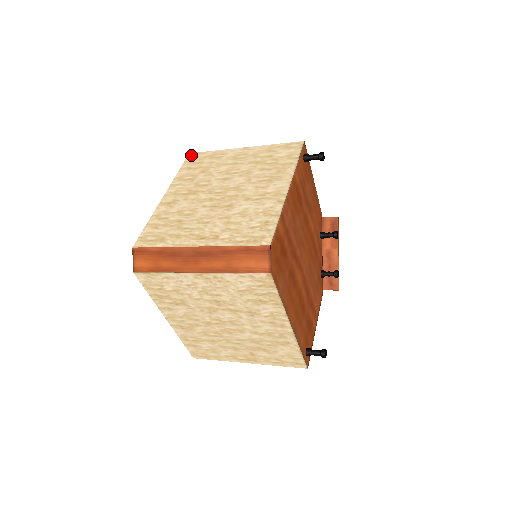
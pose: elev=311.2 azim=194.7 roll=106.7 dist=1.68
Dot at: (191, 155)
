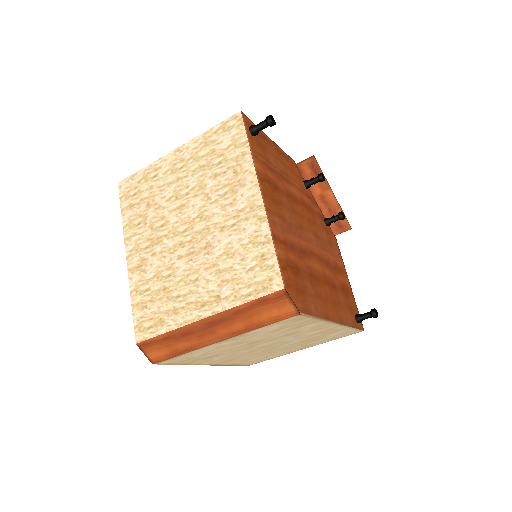
Dot at: (121, 185)
